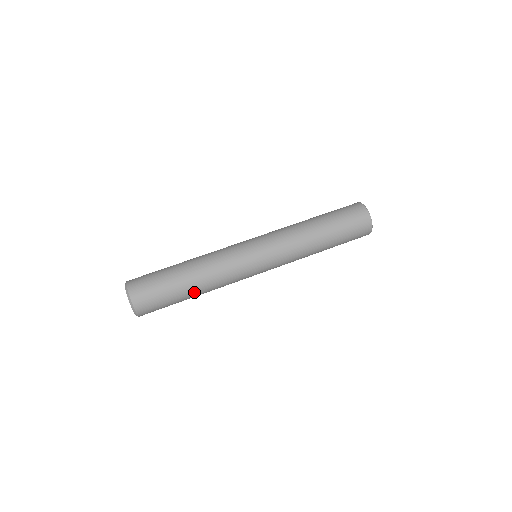
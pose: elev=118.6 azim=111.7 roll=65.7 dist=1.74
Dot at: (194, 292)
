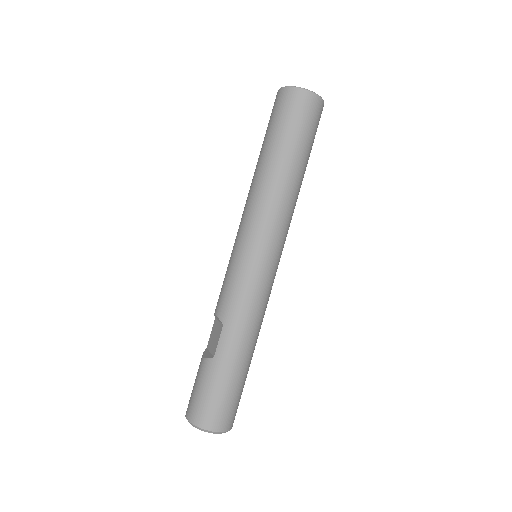
Dot at: occluded
